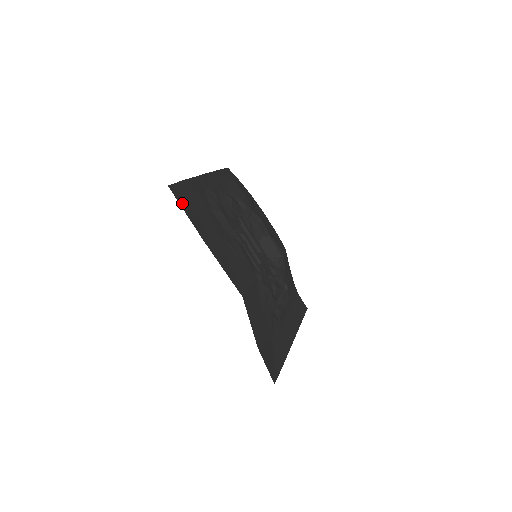
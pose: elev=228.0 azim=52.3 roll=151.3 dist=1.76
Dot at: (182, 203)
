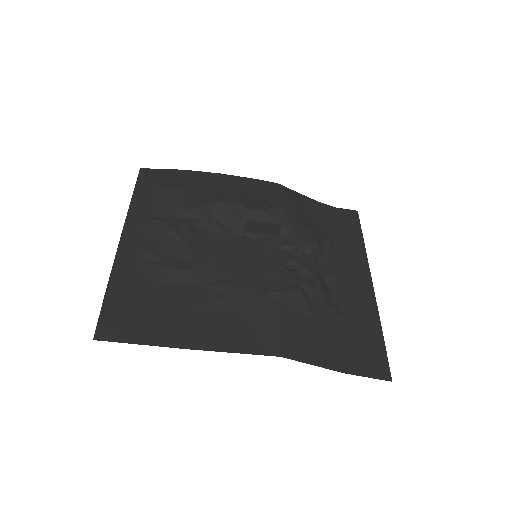
Dot at: (126, 336)
